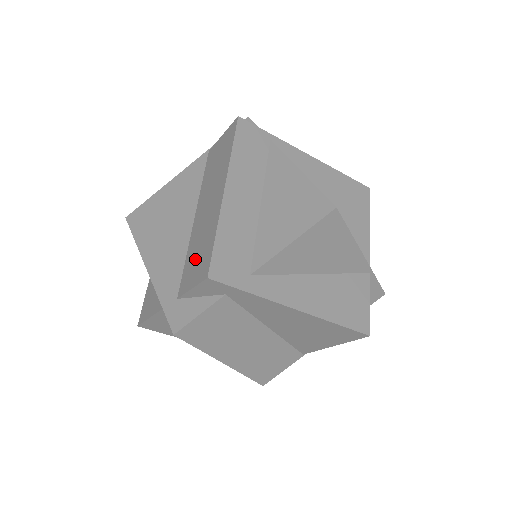
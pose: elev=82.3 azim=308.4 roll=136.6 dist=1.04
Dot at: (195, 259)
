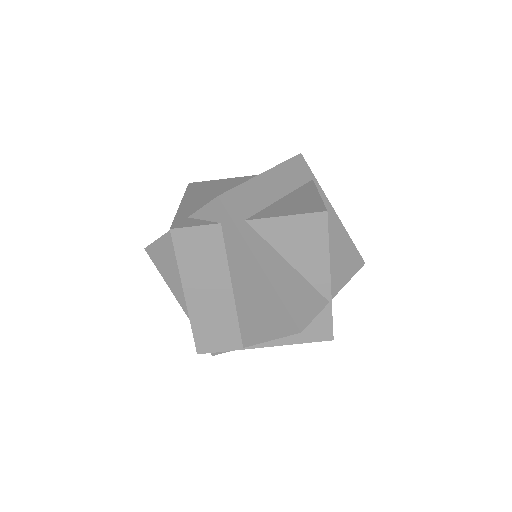
Dot at: occluded
